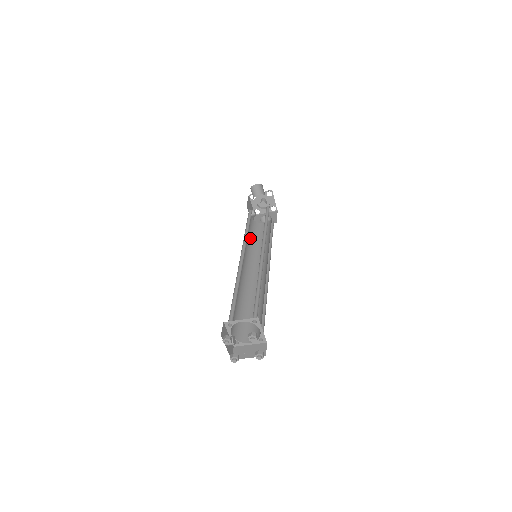
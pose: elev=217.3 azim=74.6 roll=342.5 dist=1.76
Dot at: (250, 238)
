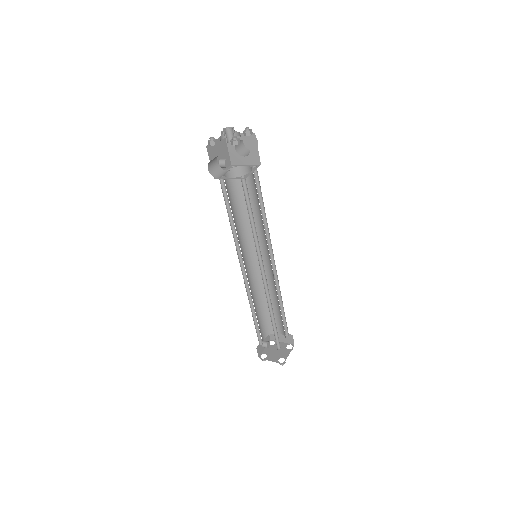
Dot at: (238, 211)
